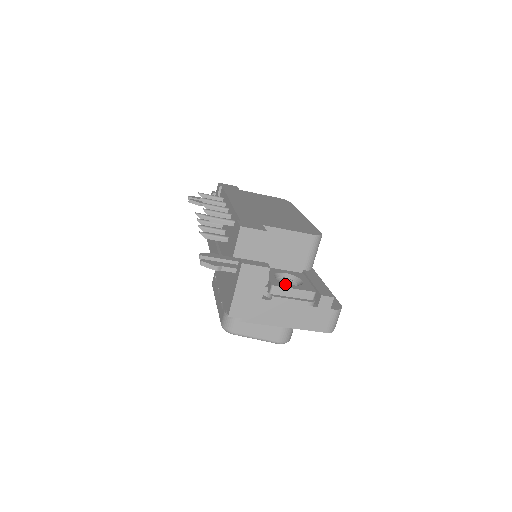
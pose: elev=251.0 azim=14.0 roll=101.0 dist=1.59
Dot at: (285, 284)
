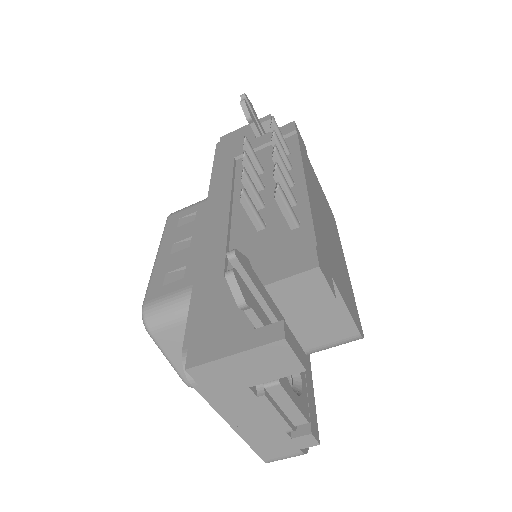
Dot at: (289, 385)
